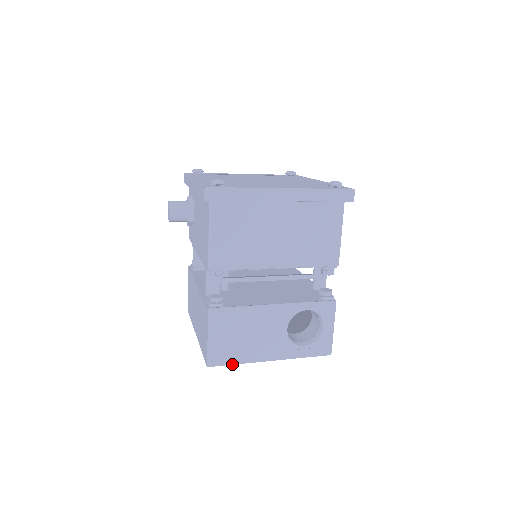
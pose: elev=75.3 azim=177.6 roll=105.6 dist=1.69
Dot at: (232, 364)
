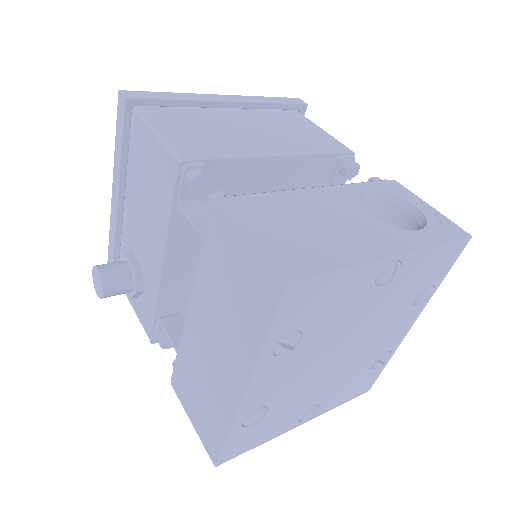
Dot at: (333, 270)
